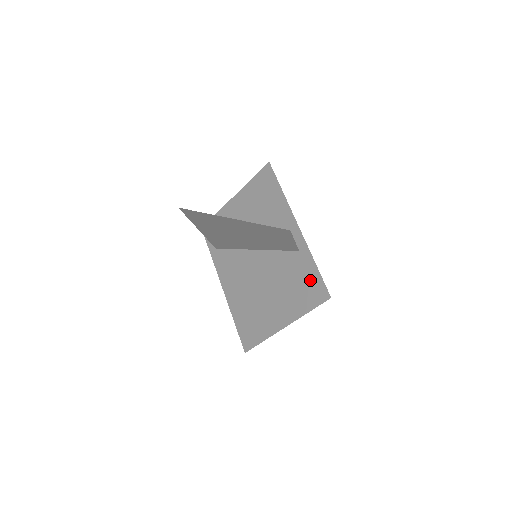
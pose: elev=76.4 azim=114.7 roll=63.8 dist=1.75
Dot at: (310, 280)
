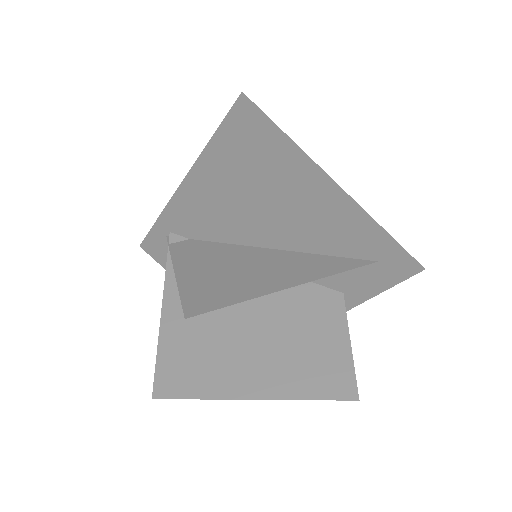
Dot at: occluded
